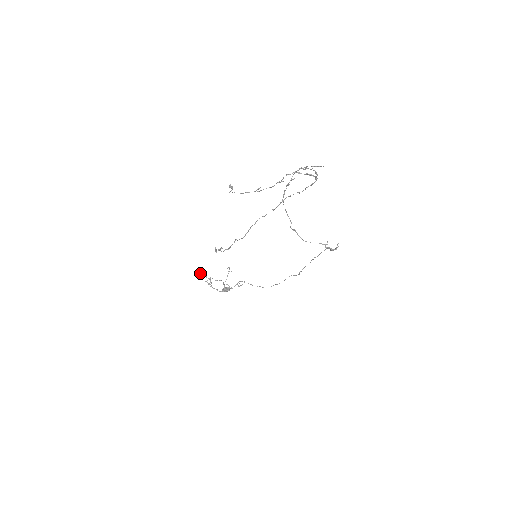
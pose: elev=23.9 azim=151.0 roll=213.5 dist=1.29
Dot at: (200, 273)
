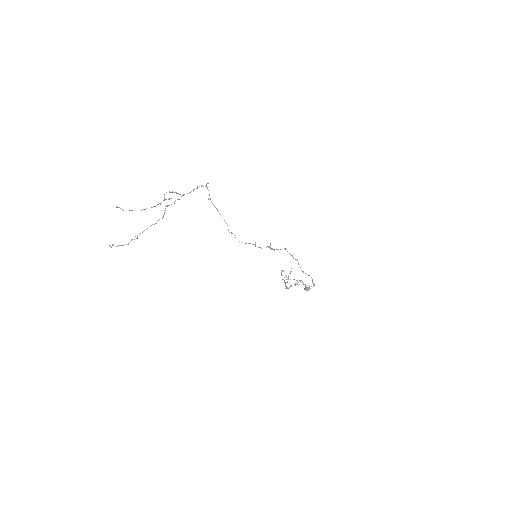
Dot at: (281, 273)
